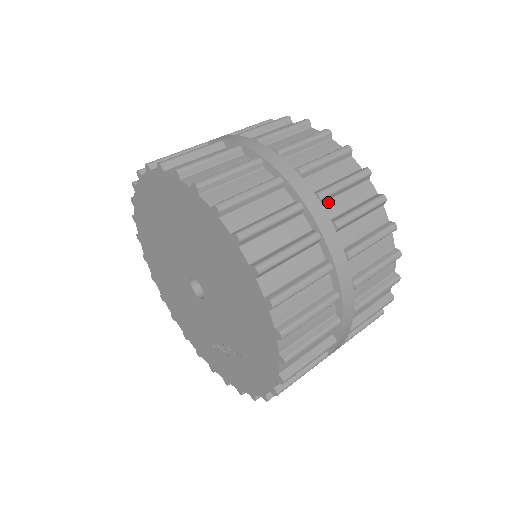
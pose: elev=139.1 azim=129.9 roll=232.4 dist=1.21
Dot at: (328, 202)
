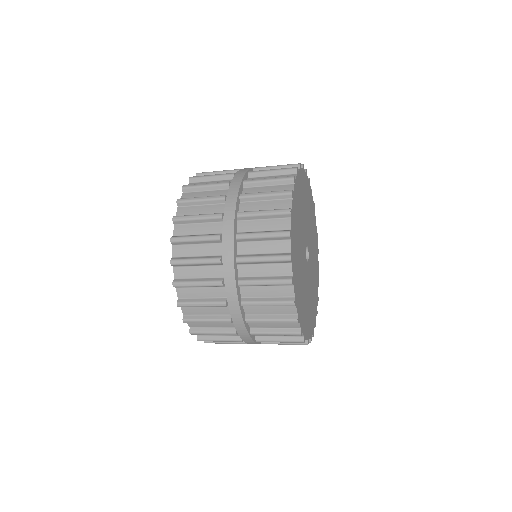
Dot at: occluded
